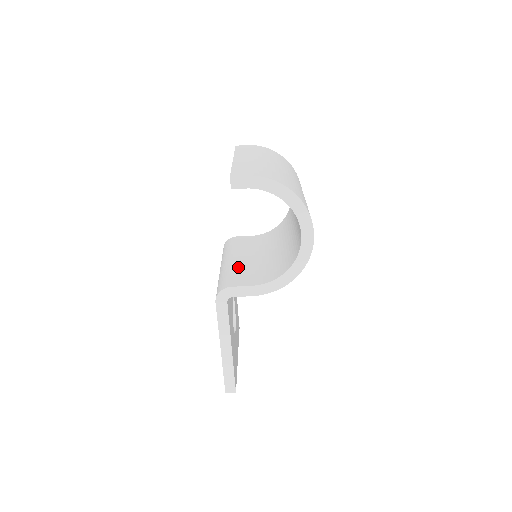
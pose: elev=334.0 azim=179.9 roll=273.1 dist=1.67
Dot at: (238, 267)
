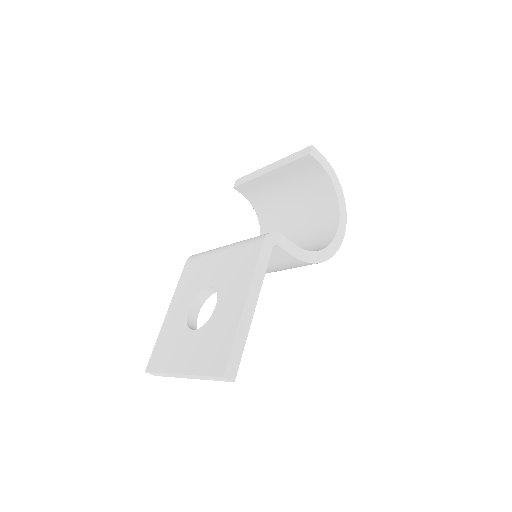
Dot at: occluded
